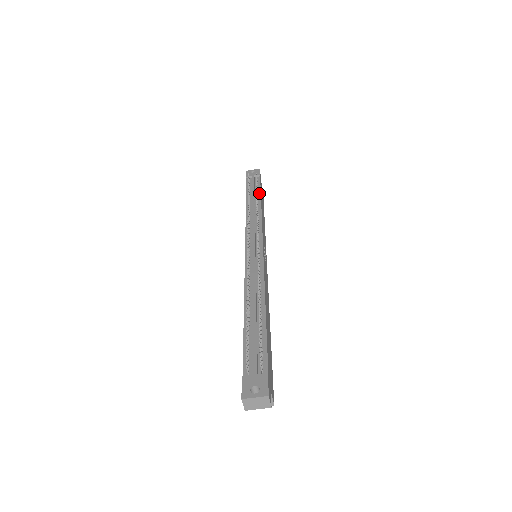
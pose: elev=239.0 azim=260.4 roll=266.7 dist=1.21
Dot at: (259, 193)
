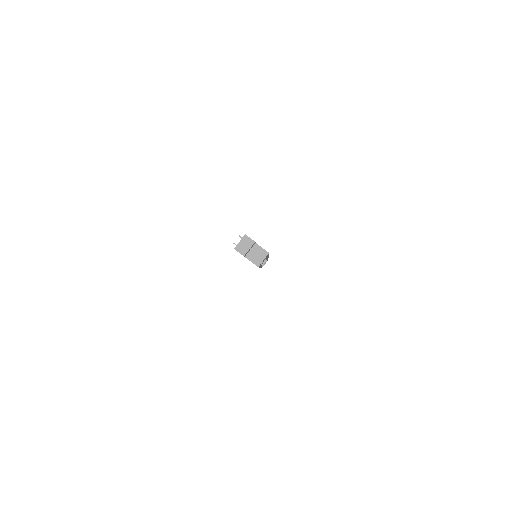
Dot at: occluded
